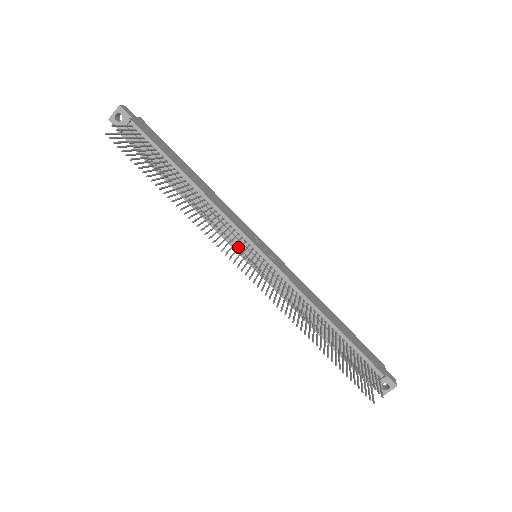
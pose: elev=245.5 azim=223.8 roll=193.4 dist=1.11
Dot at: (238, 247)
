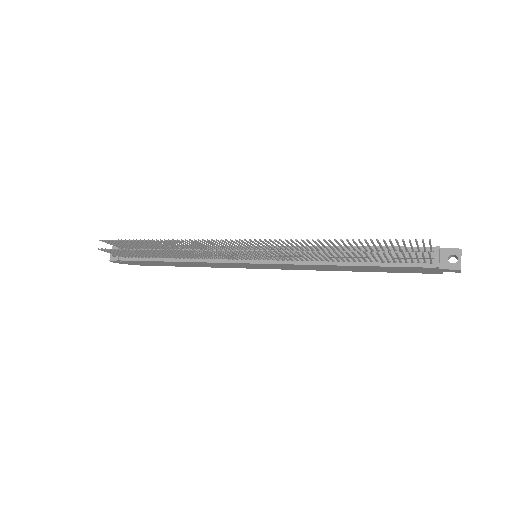
Dot at: (236, 258)
